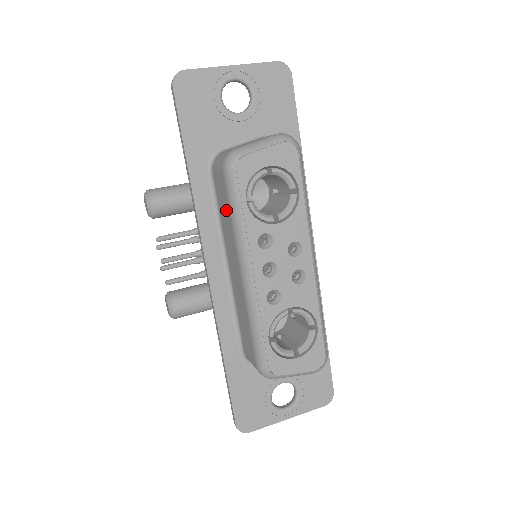
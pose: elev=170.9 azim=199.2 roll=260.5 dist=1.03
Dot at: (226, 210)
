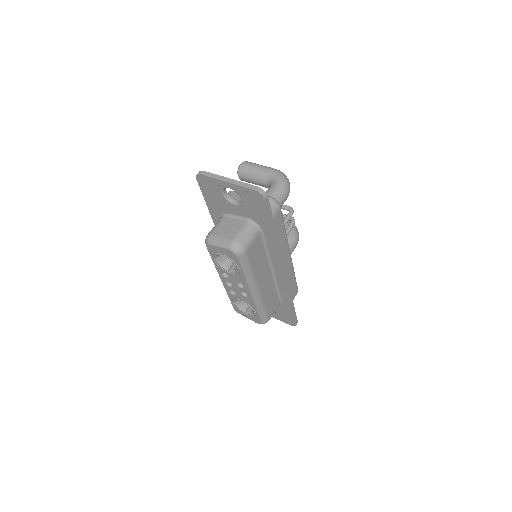
Dot at: occluded
